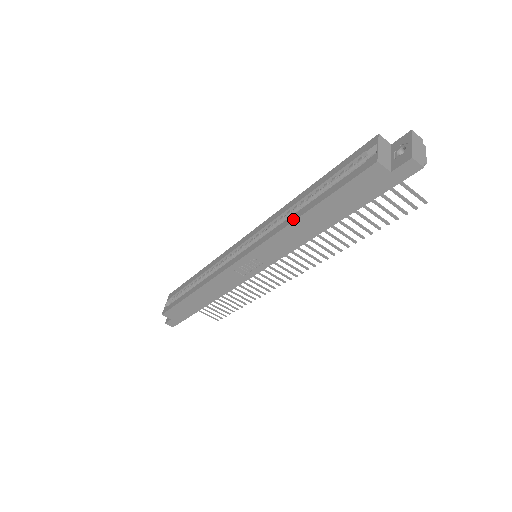
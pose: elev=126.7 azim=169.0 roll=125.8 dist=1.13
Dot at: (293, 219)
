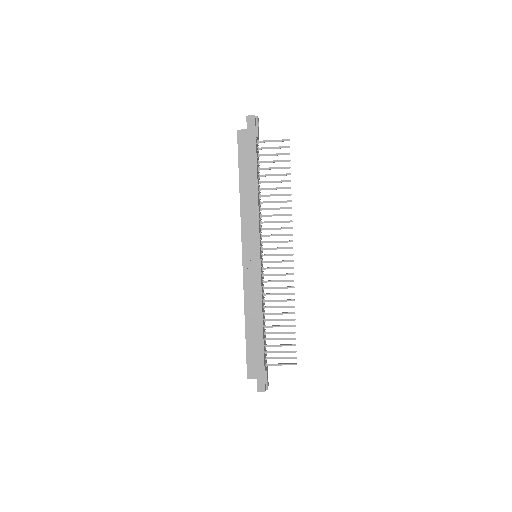
Dot at: occluded
